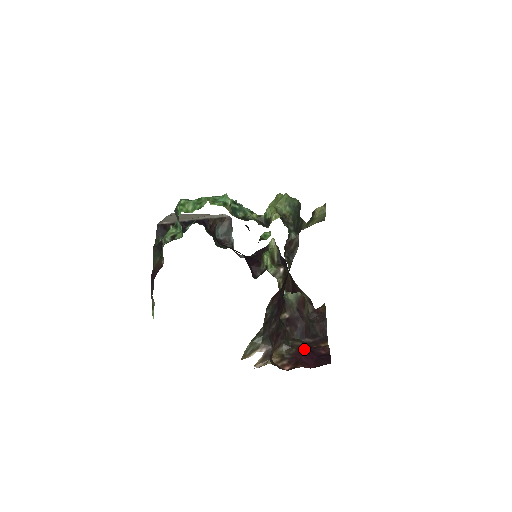
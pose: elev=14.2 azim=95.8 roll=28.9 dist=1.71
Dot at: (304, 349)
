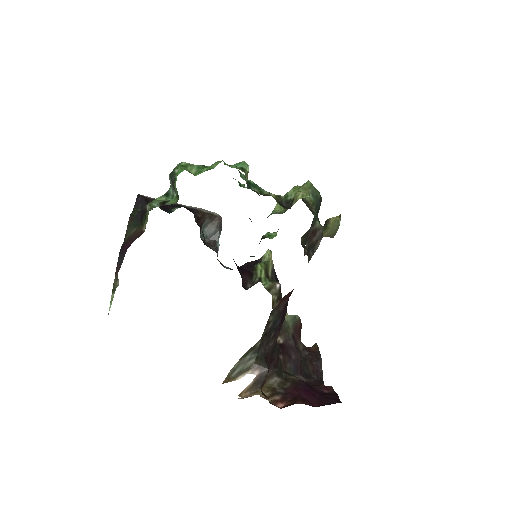
Dot at: (302, 384)
